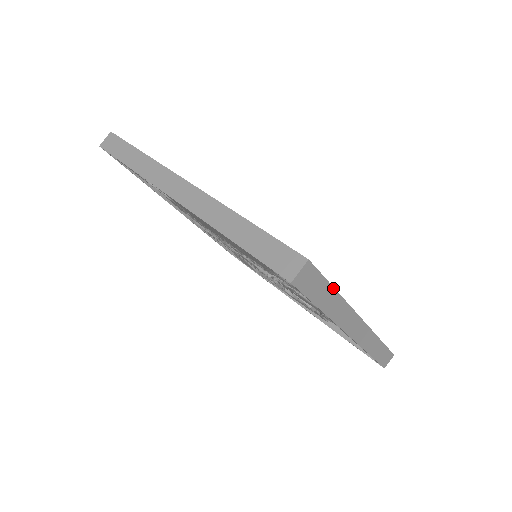
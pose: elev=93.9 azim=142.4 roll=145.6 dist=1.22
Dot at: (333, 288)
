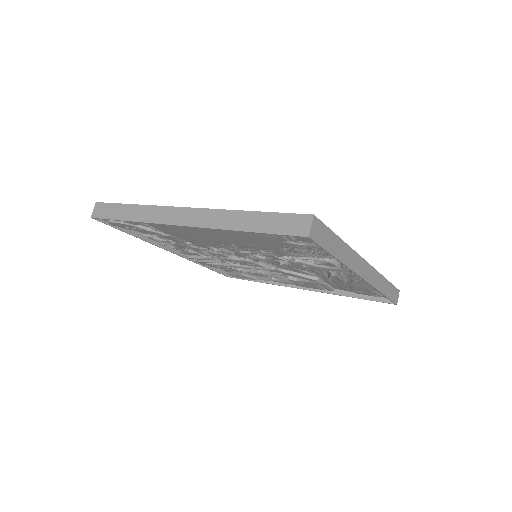
Dot at: (337, 236)
